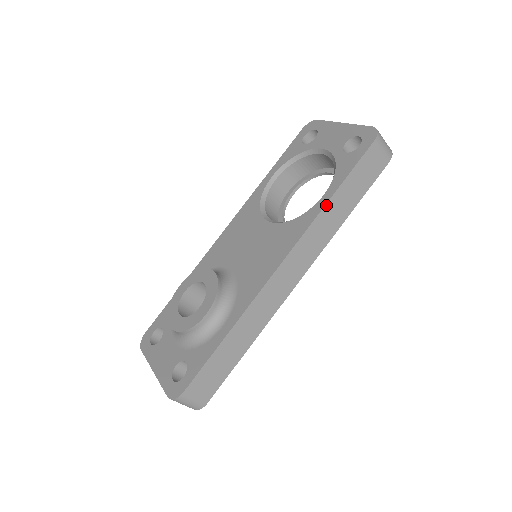
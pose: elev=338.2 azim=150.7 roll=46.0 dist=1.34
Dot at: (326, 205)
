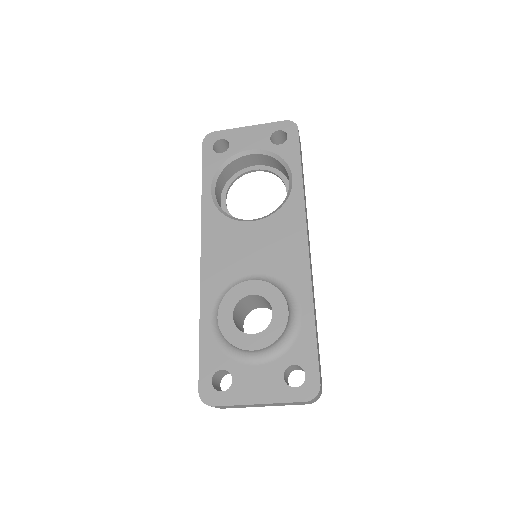
Dot at: occluded
